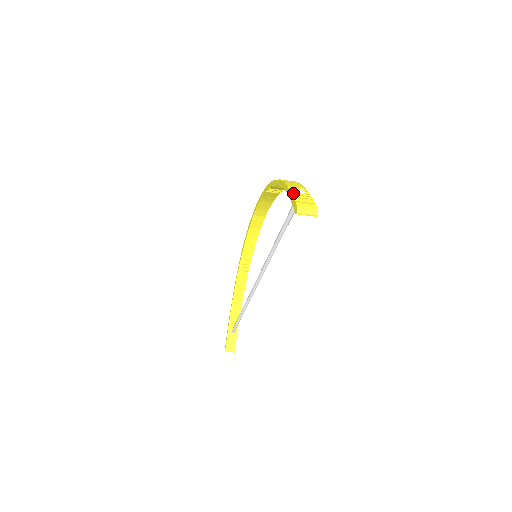
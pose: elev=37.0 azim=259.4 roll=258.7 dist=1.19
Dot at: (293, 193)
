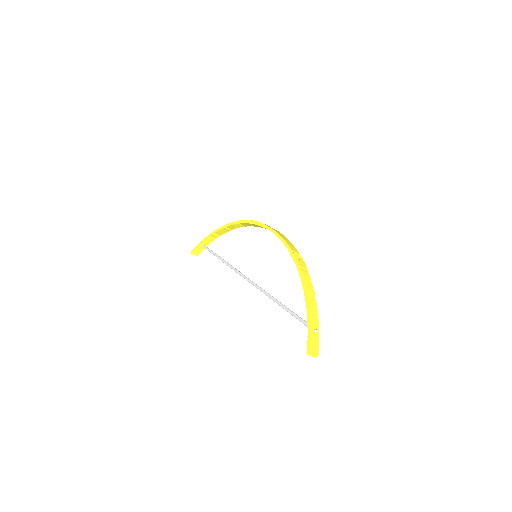
Dot at: (311, 332)
